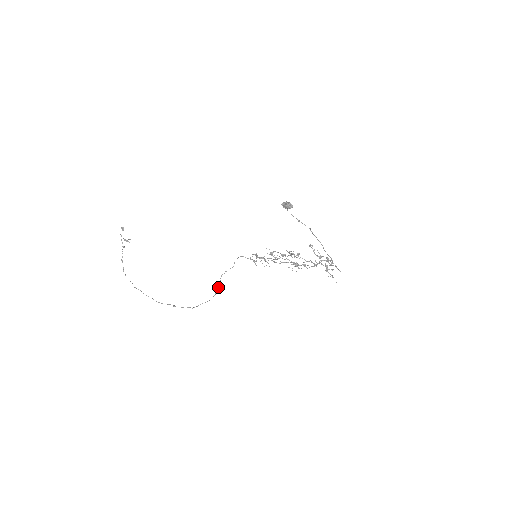
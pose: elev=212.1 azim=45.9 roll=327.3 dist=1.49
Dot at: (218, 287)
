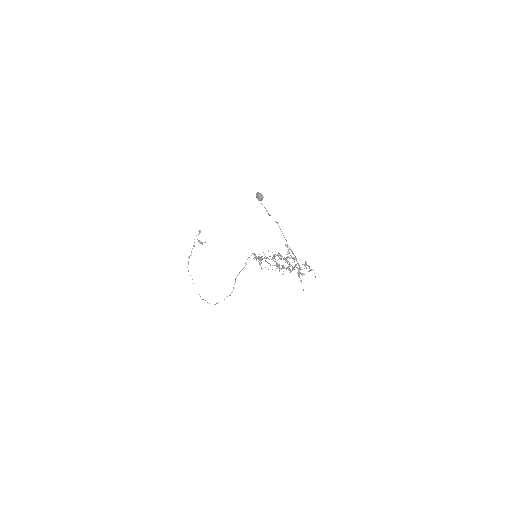
Dot at: (233, 287)
